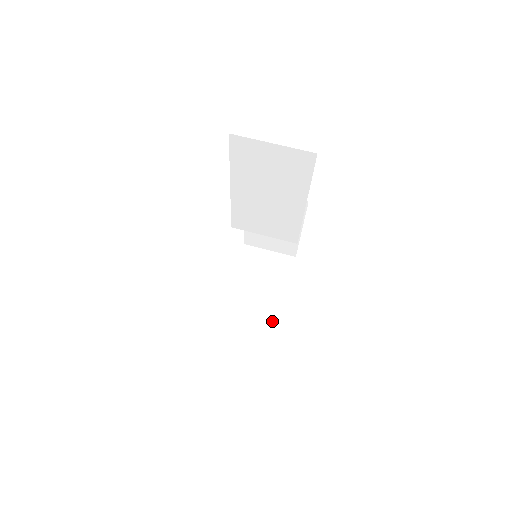
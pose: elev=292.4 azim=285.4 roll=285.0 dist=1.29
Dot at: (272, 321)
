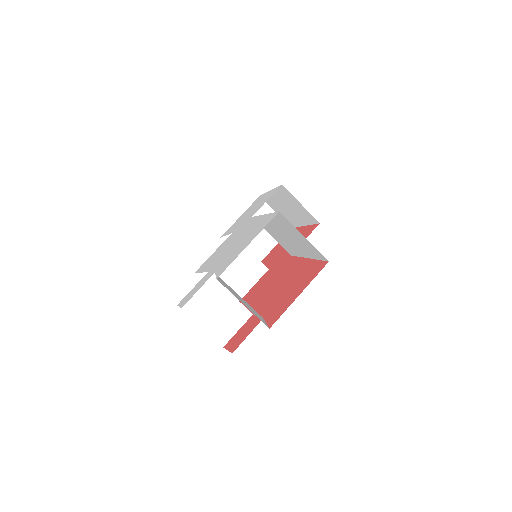
Dot at: (238, 328)
